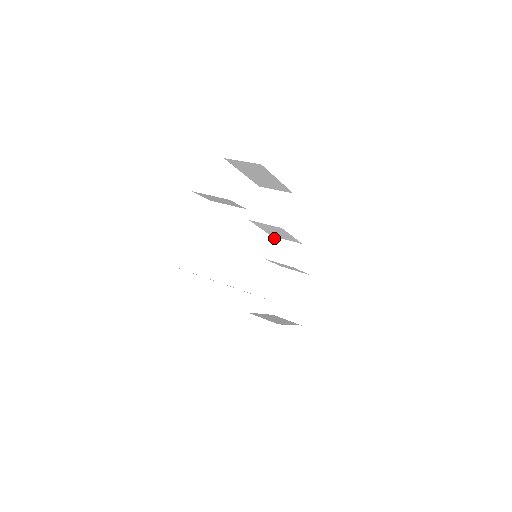
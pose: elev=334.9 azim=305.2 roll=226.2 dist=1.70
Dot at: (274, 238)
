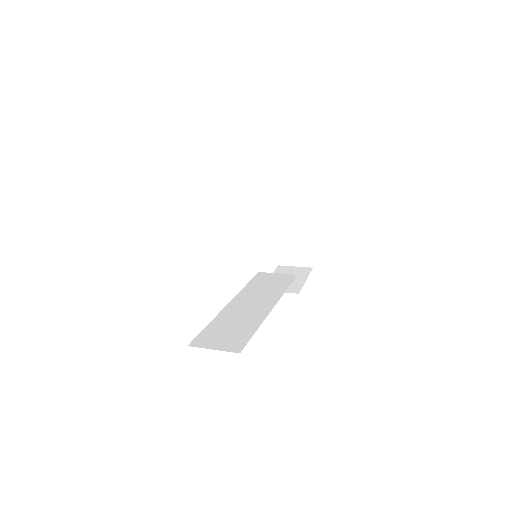
Dot at: occluded
